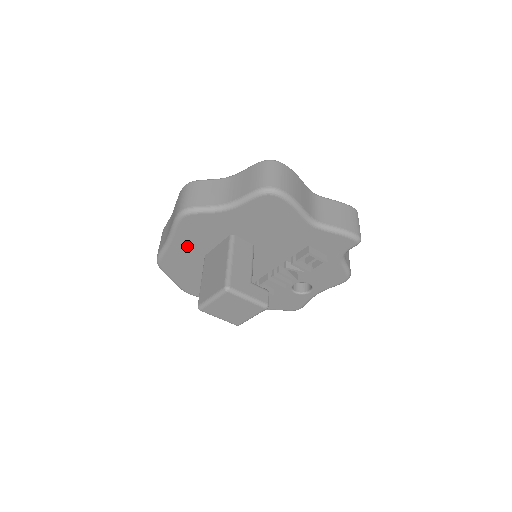
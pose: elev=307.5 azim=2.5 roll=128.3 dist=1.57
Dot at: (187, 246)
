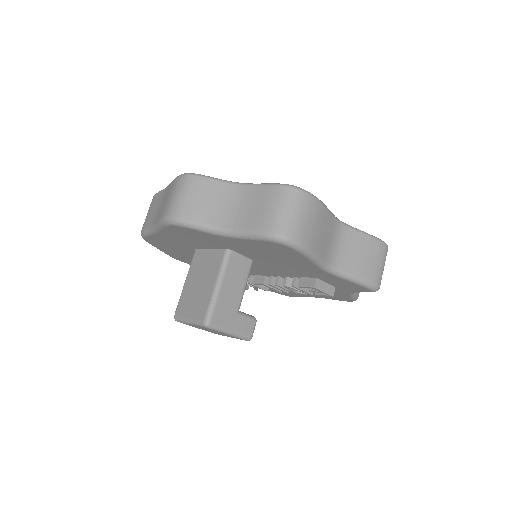
Dot at: (175, 239)
